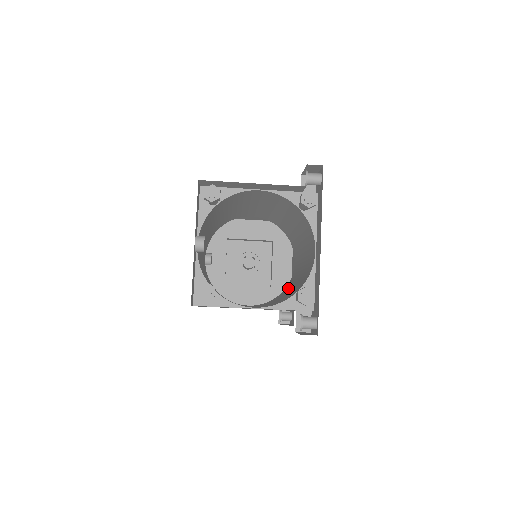
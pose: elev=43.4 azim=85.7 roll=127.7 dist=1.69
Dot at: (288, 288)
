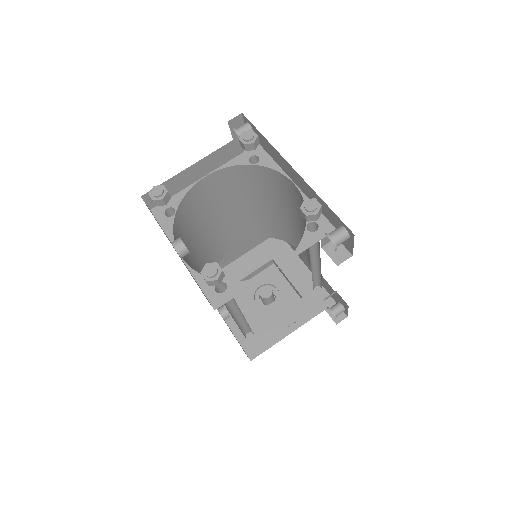
Dot at: occluded
